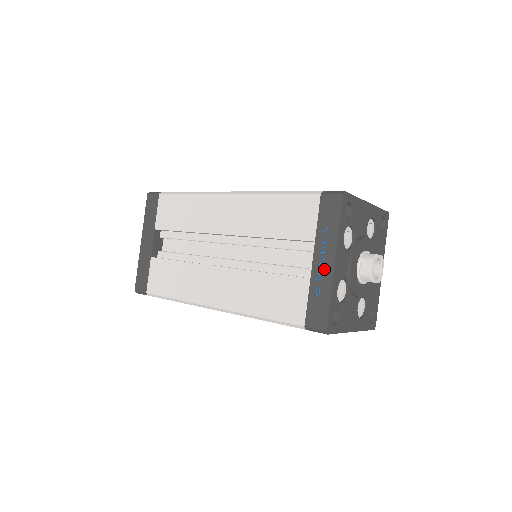
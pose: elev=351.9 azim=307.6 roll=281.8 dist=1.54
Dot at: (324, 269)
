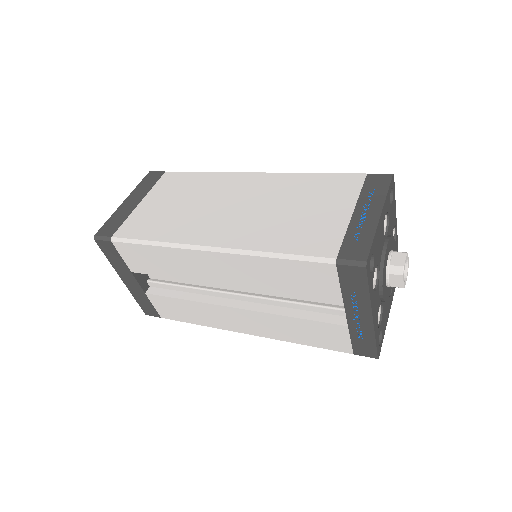
Dot at: (362, 322)
